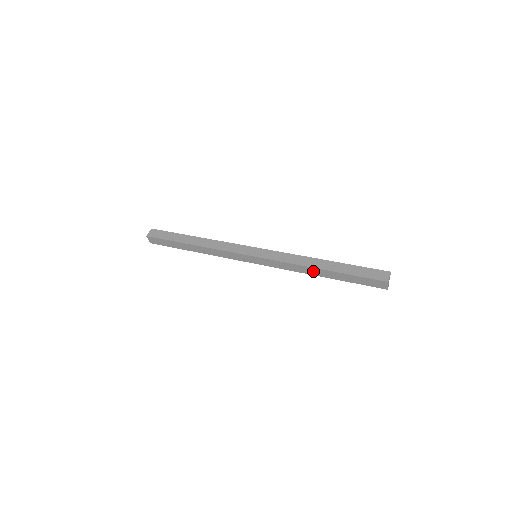
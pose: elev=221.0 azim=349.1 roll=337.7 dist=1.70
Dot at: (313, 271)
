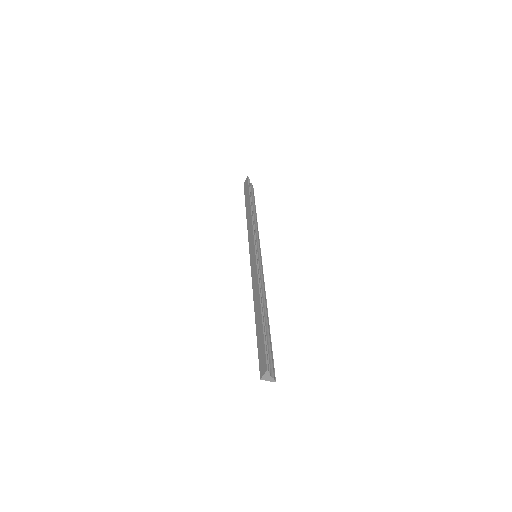
Dot at: occluded
